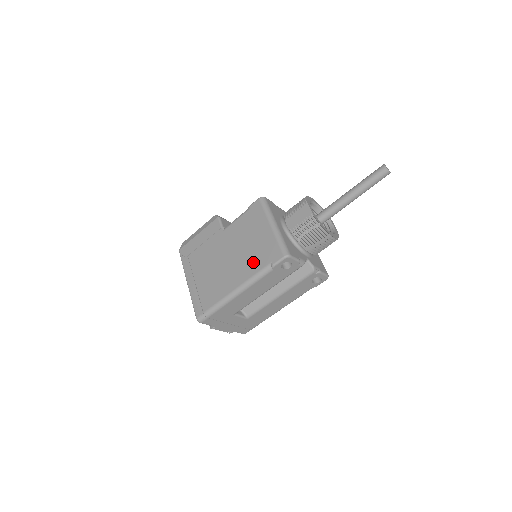
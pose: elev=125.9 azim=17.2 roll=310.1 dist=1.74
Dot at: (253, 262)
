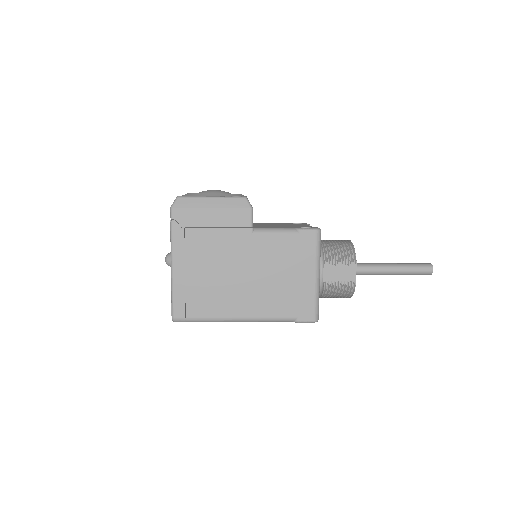
Dot at: (276, 303)
